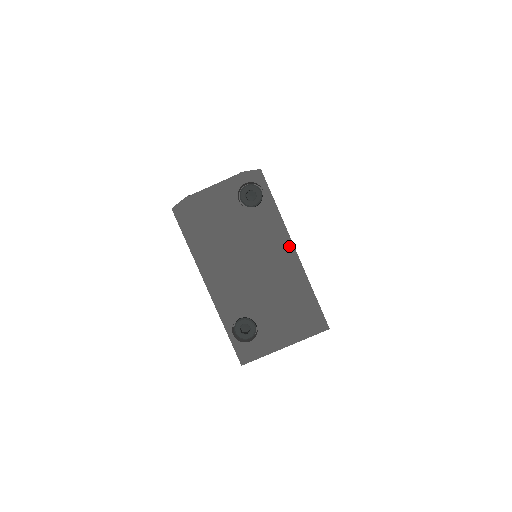
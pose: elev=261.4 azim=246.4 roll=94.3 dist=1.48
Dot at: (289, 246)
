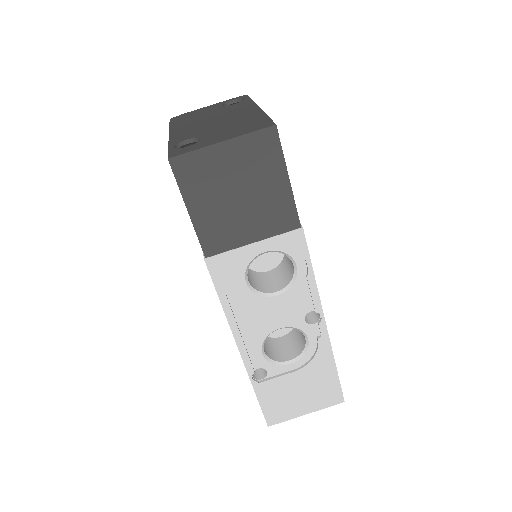
Dot at: (254, 107)
